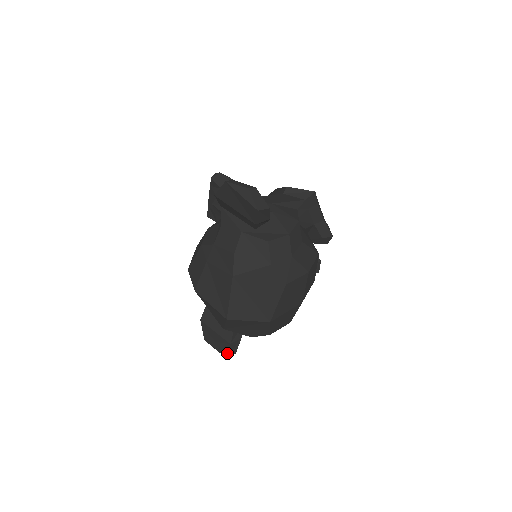
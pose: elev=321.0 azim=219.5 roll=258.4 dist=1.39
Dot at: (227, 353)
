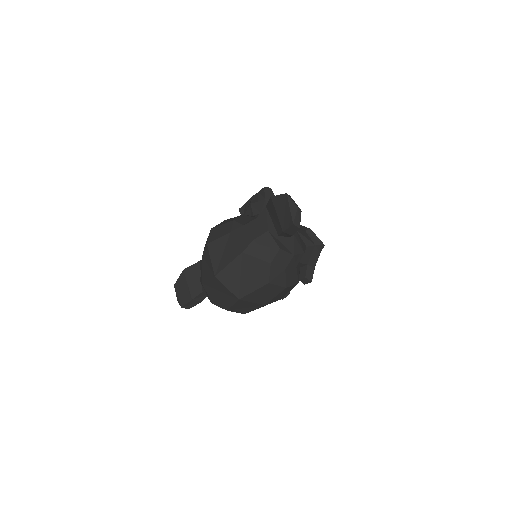
Dot at: (184, 304)
